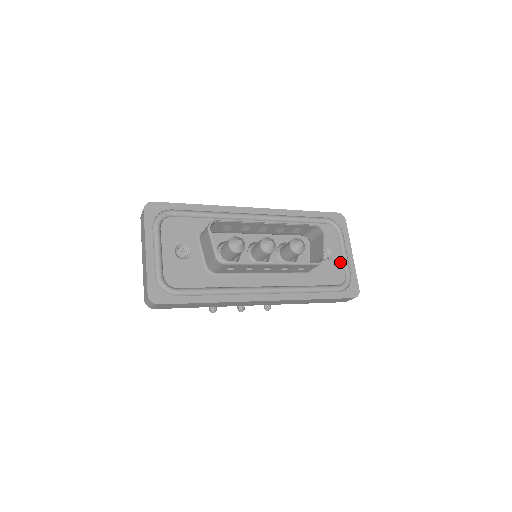
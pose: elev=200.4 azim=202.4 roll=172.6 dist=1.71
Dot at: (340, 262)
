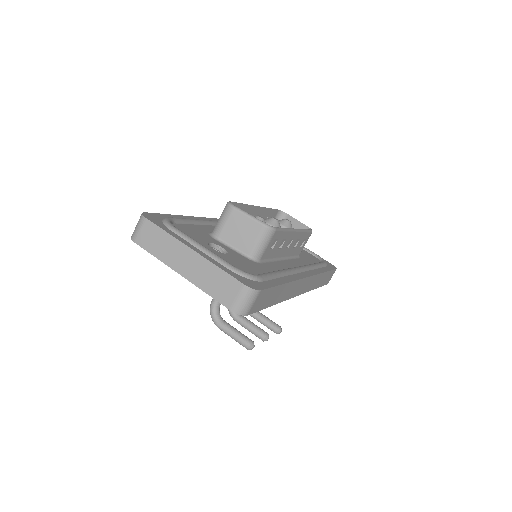
Dot at: occluded
